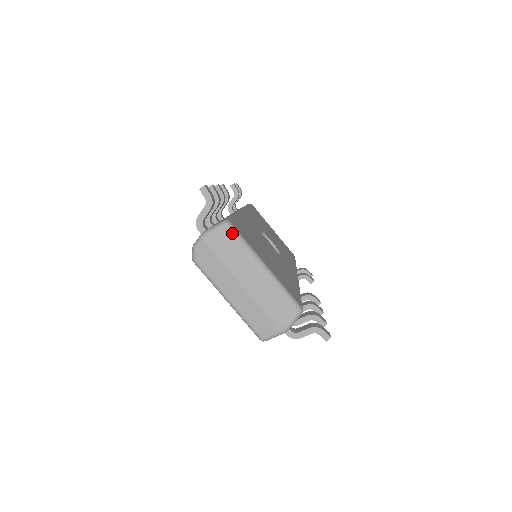
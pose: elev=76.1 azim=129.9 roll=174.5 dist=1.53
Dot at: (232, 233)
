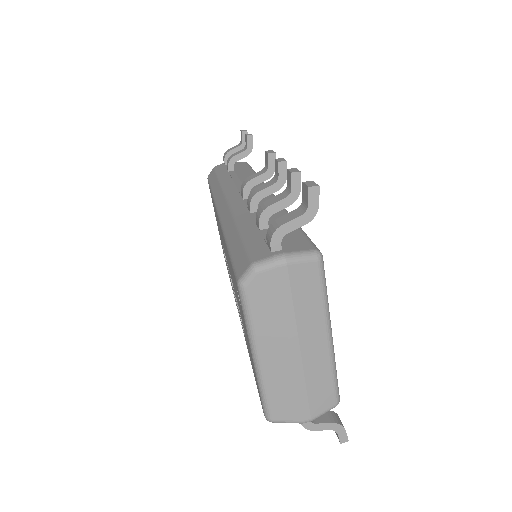
Dot at: (319, 275)
